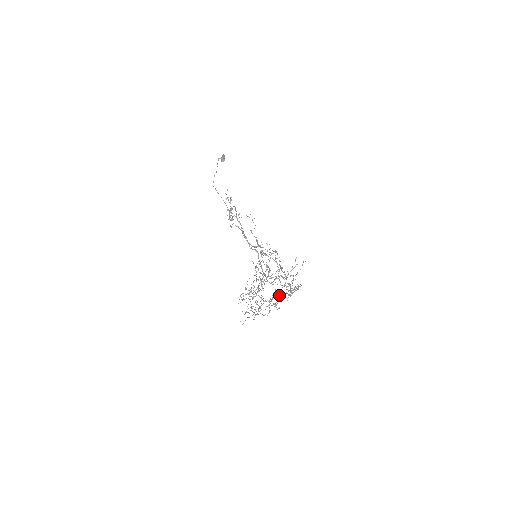
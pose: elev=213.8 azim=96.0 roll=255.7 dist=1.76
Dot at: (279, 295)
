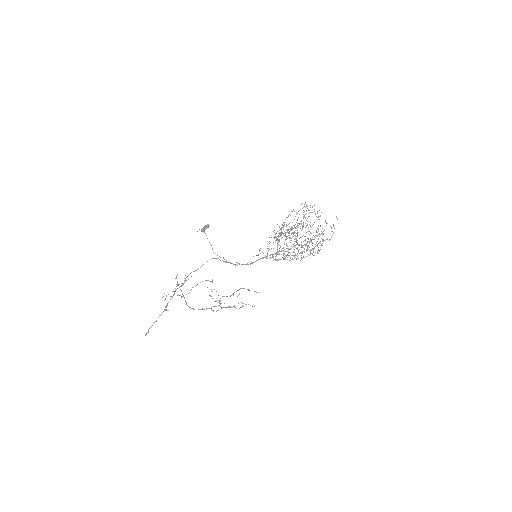
Dot at: occluded
